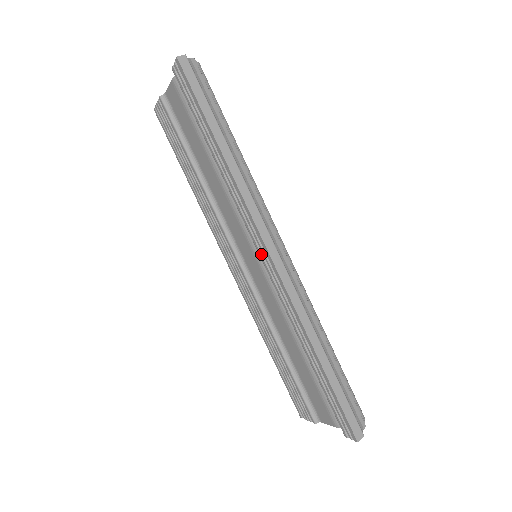
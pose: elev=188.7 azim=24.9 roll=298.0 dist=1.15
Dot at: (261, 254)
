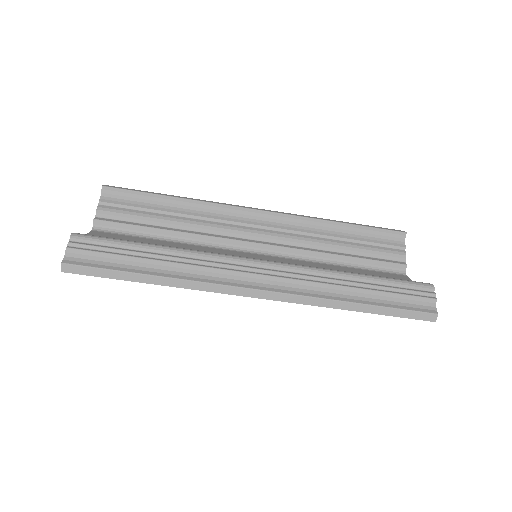
Dot at: occluded
